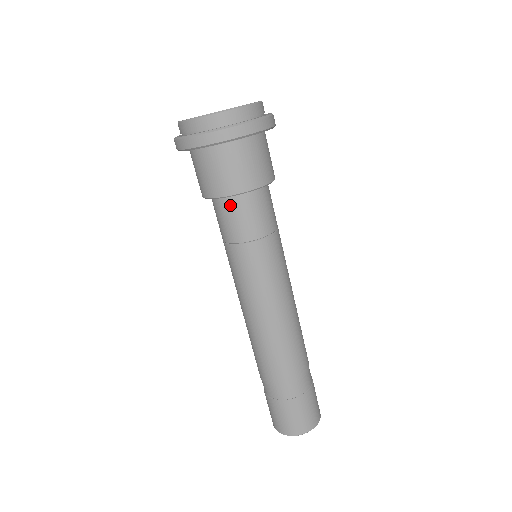
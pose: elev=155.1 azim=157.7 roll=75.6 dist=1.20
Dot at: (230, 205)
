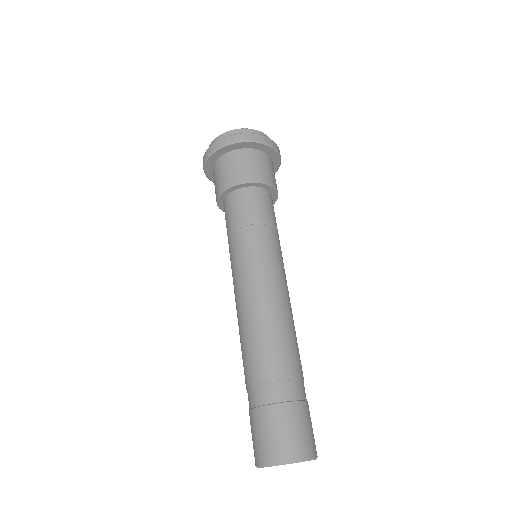
Dot at: (224, 207)
